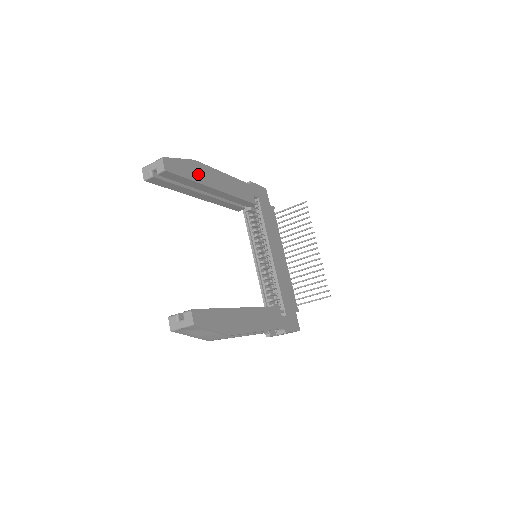
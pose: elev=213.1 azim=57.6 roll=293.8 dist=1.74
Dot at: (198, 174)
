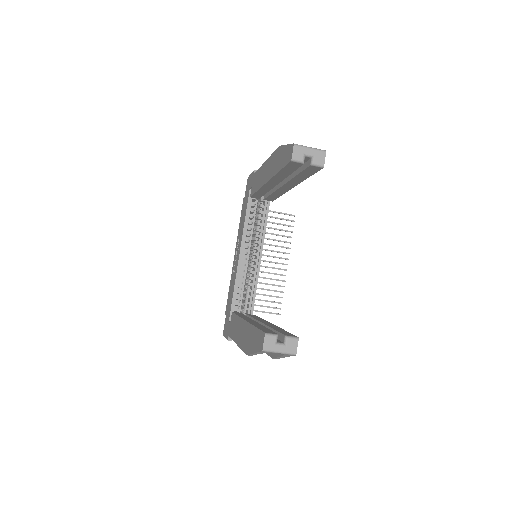
Dot at: occluded
